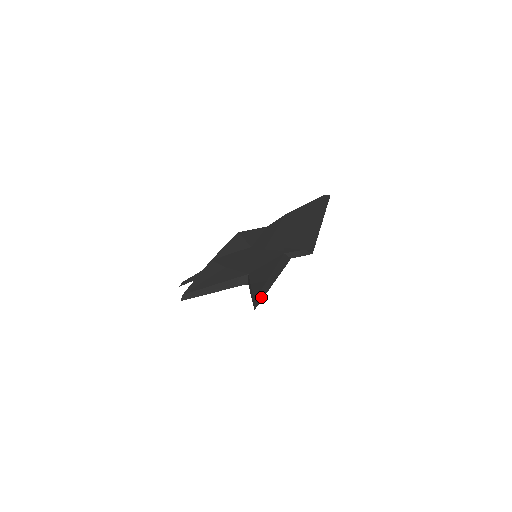
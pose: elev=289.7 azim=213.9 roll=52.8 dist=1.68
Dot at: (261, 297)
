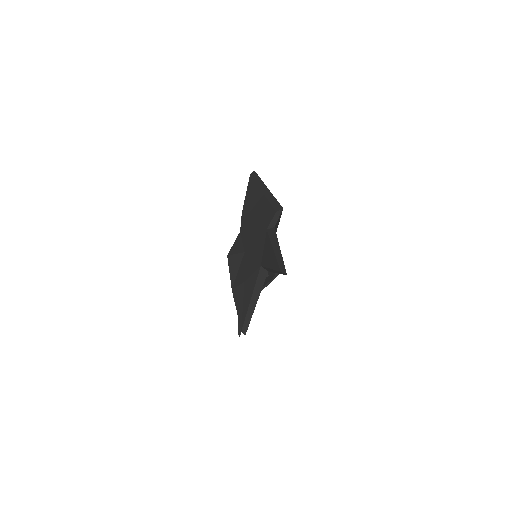
Dot at: (282, 265)
